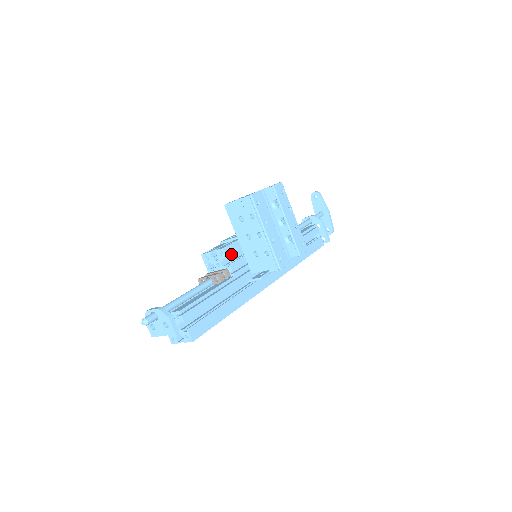
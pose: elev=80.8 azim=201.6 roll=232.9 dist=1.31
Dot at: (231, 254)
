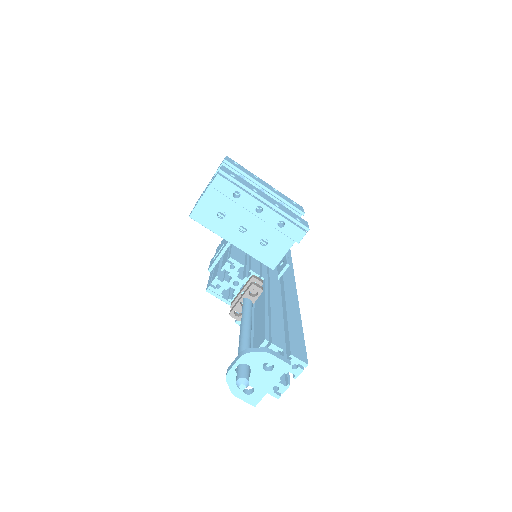
Dot at: (241, 260)
